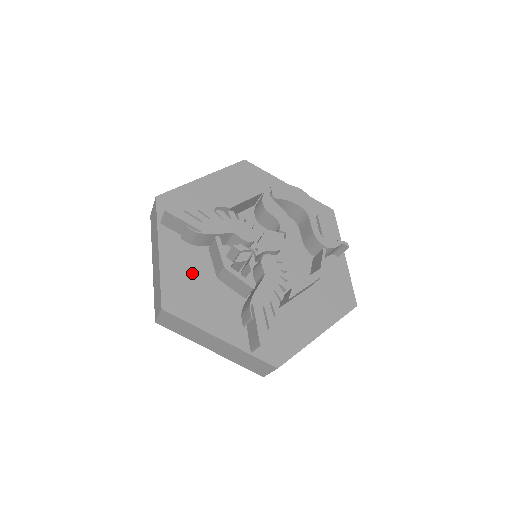
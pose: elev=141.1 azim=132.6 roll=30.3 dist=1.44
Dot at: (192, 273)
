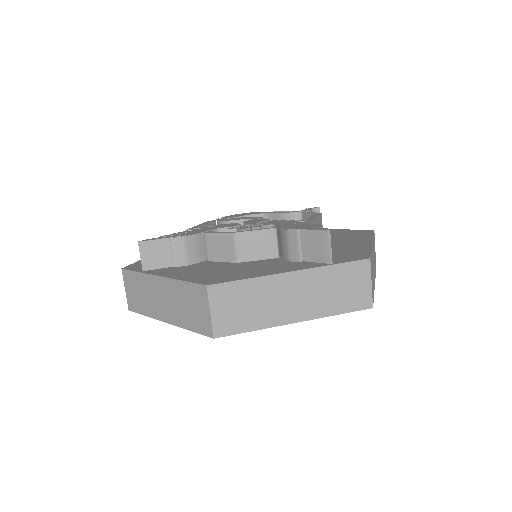
Dot at: (210, 269)
